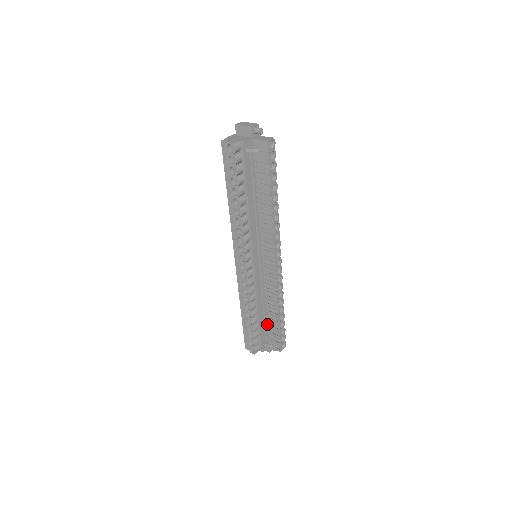
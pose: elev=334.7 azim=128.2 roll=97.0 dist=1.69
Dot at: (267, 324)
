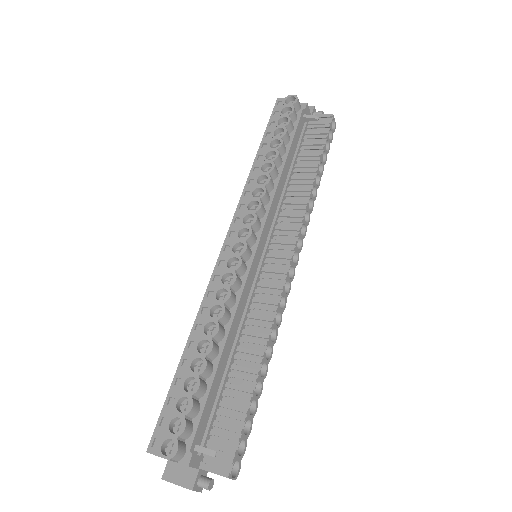
Dot at: (221, 400)
